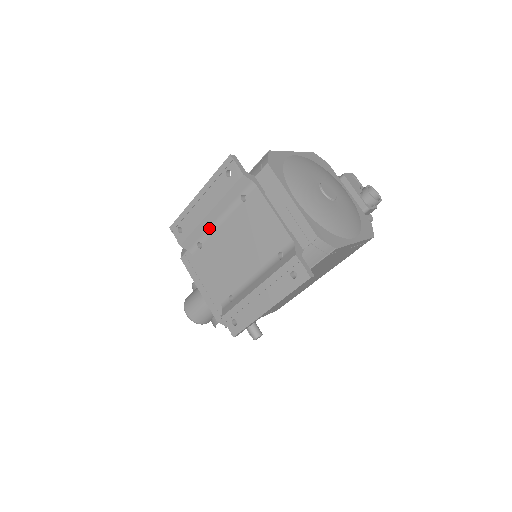
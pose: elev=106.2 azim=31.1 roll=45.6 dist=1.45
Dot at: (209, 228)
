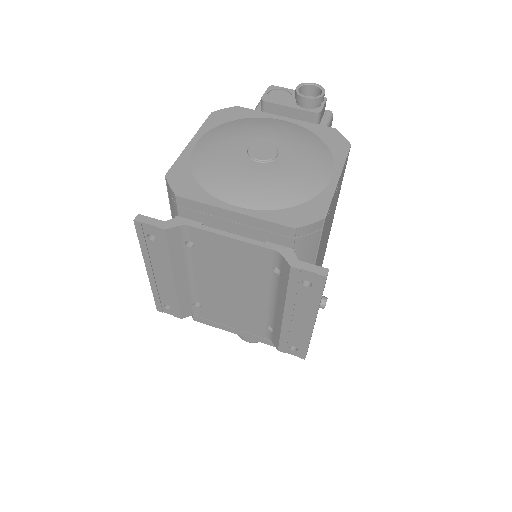
Dot at: (189, 288)
